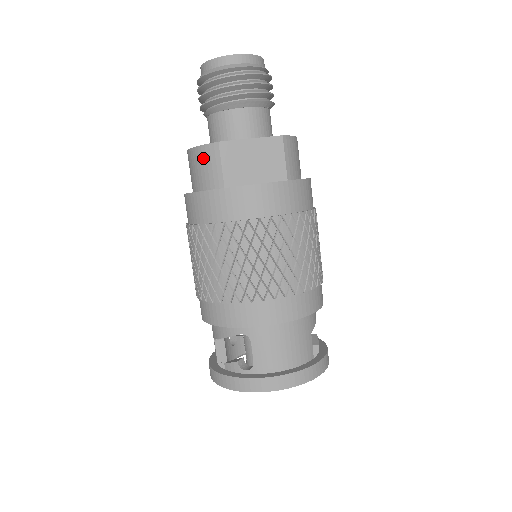
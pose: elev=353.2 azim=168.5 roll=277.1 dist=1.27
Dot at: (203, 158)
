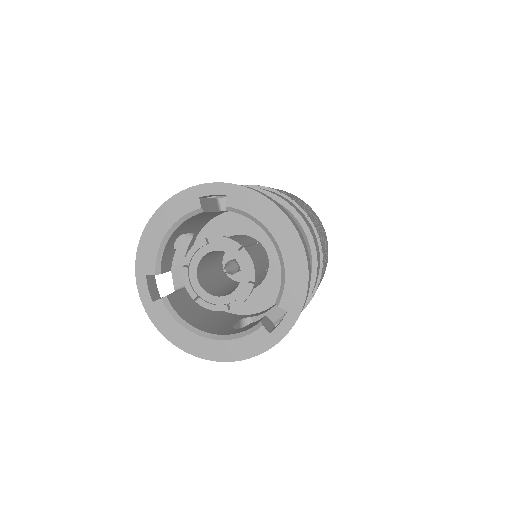
Dot at: occluded
